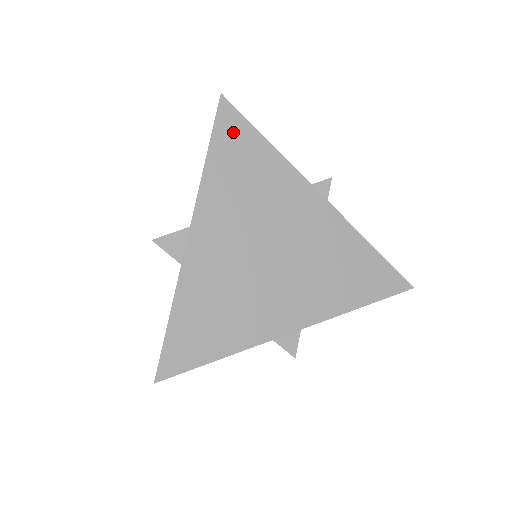
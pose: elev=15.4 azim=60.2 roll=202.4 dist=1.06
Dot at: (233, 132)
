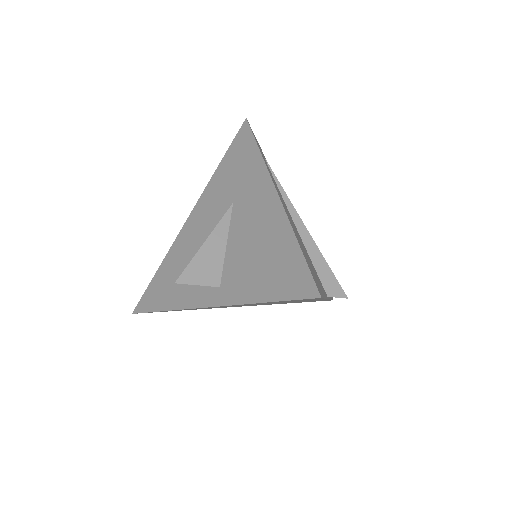
Dot at: occluded
